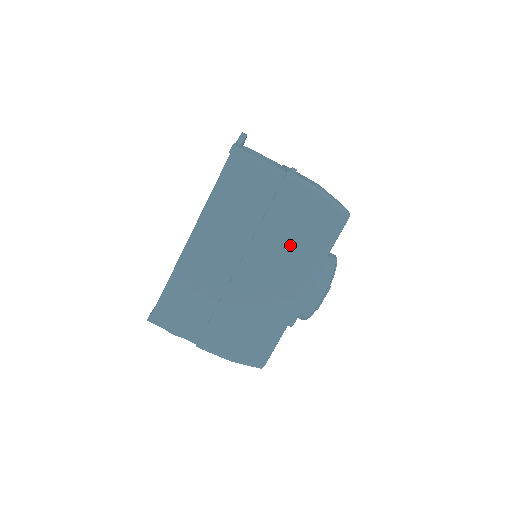
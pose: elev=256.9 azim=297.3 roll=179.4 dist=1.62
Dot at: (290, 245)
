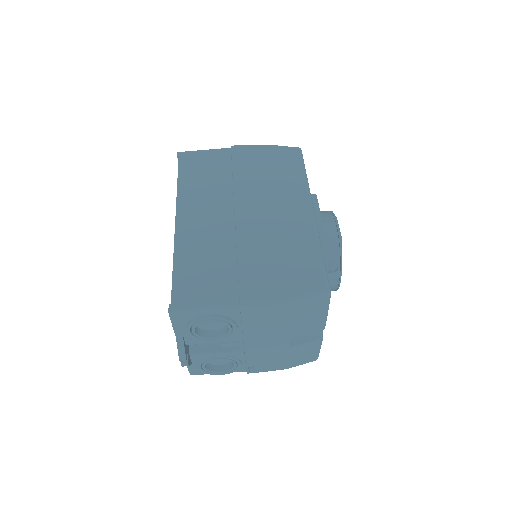
Dot at: (269, 182)
